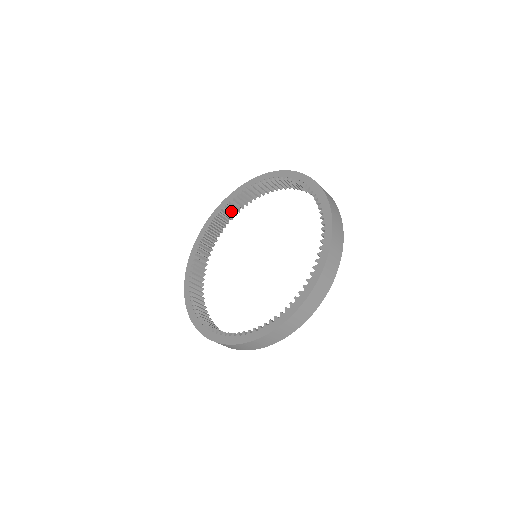
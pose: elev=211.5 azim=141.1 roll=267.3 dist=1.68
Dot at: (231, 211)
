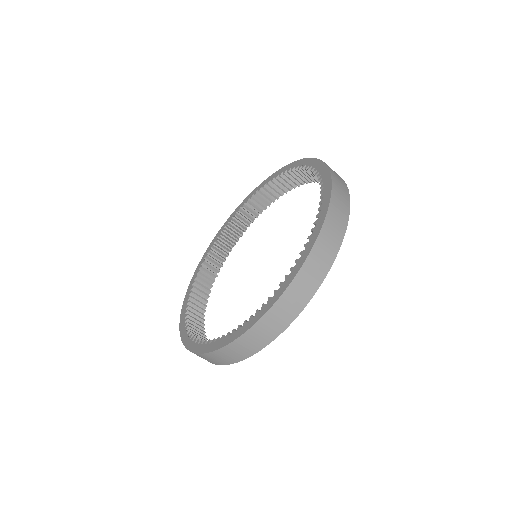
Dot at: (236, 230)
